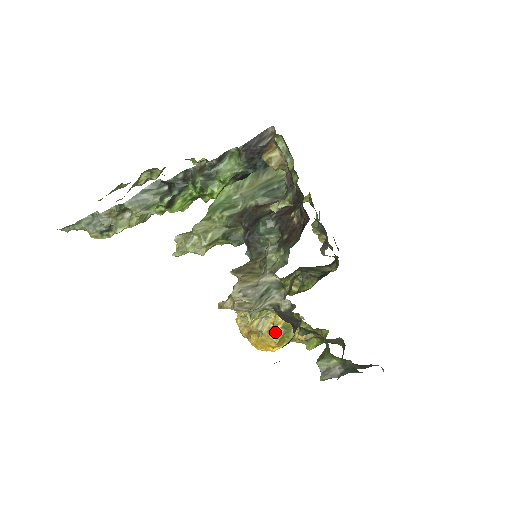
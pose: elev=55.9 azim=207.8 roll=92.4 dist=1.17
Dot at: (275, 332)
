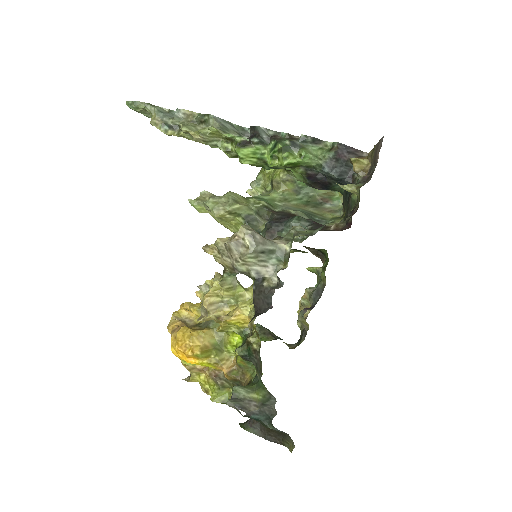
Dot at: (225, 319)
